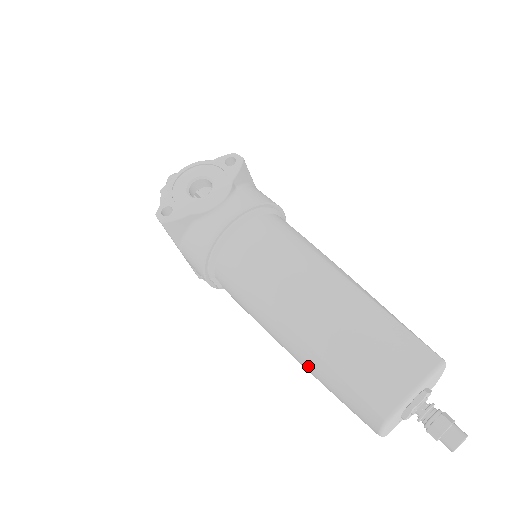
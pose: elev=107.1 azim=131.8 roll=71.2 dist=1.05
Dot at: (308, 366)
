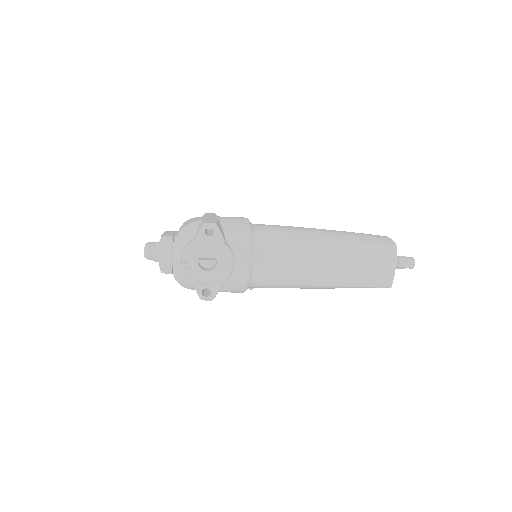
Dot at: occluded
